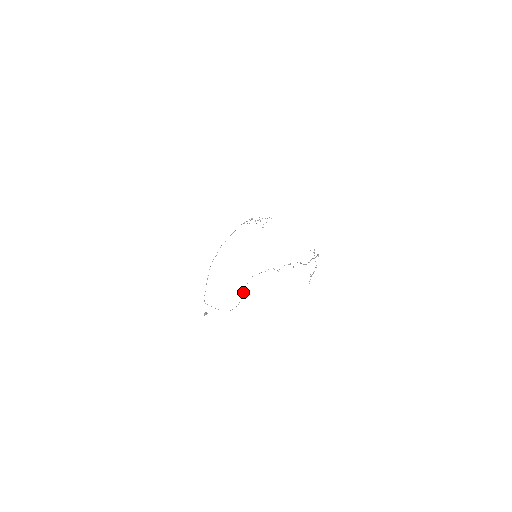
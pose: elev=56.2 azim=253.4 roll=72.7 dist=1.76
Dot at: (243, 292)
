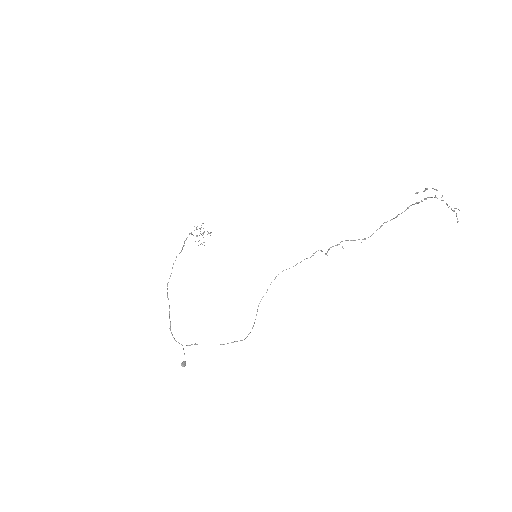
Dot at: occluded
